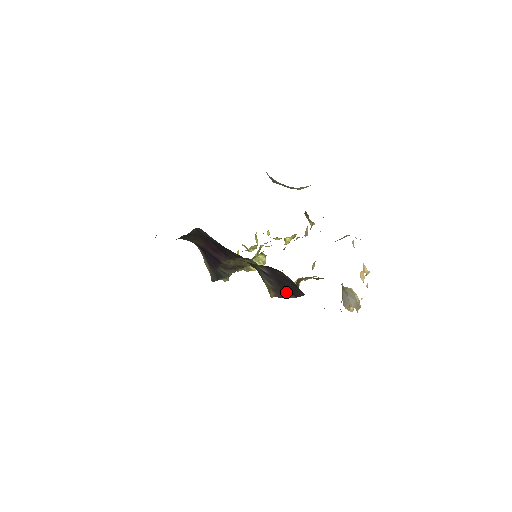
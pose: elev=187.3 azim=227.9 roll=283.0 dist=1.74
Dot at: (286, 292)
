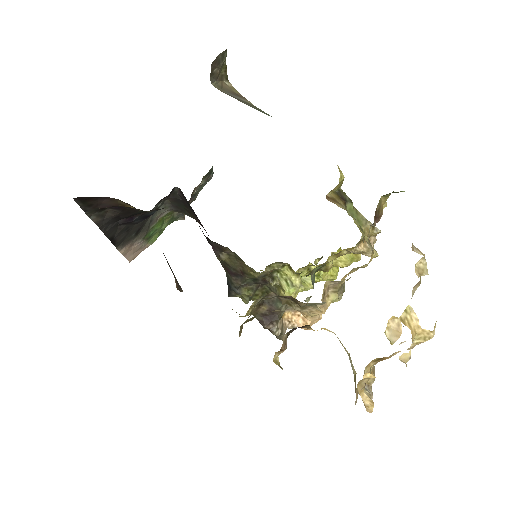
Dot at: occluded
